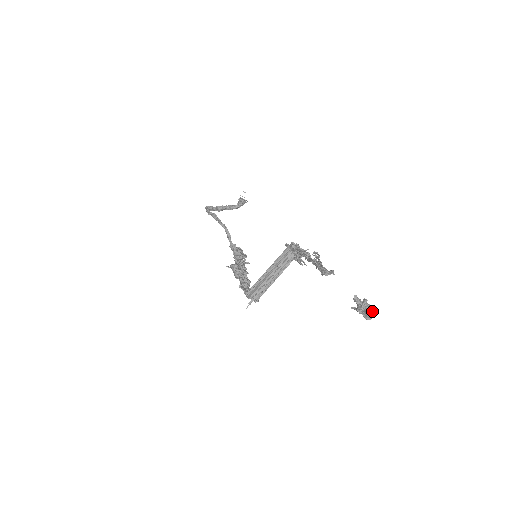
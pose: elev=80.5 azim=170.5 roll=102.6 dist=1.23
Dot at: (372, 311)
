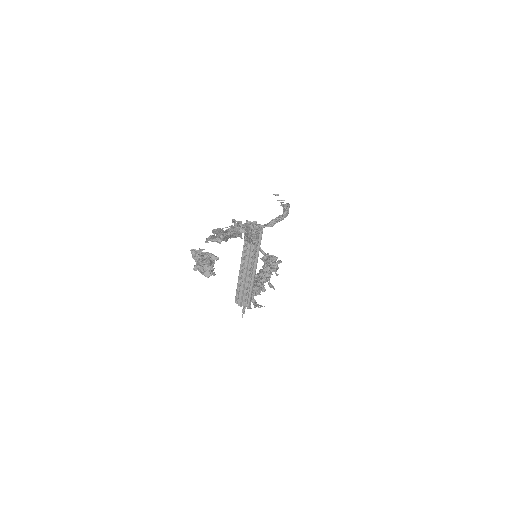
Dot at: (205, 262)
